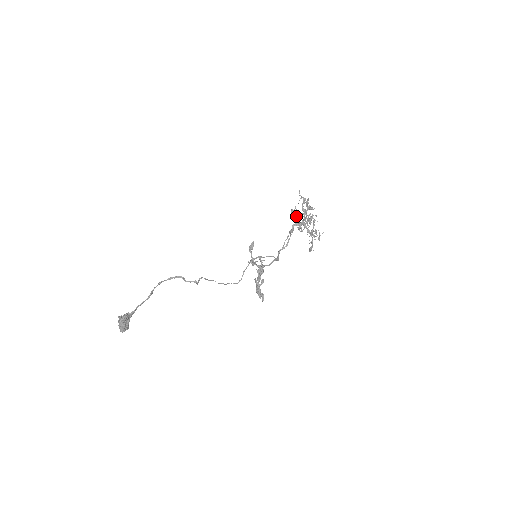
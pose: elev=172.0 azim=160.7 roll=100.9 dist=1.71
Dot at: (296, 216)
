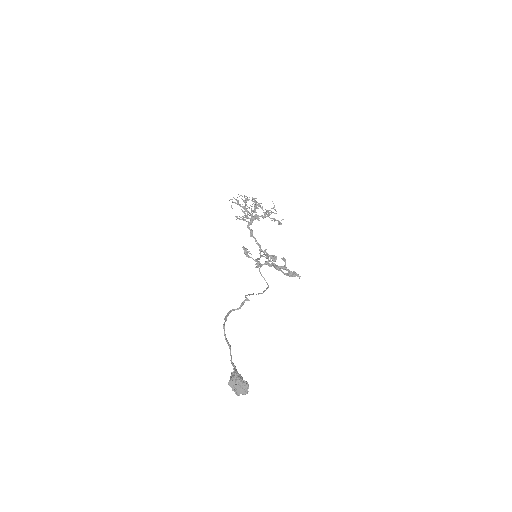
Dot at: occluded
